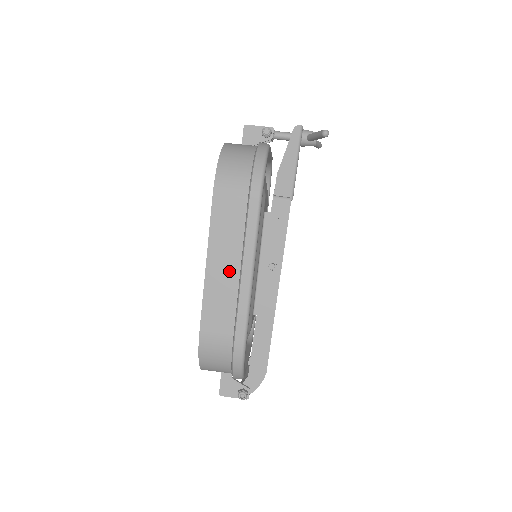
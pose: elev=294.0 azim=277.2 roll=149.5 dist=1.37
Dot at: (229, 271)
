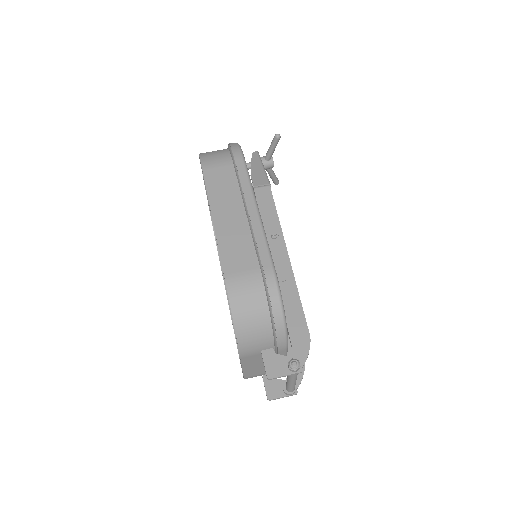
Dot at: (236, 217)
